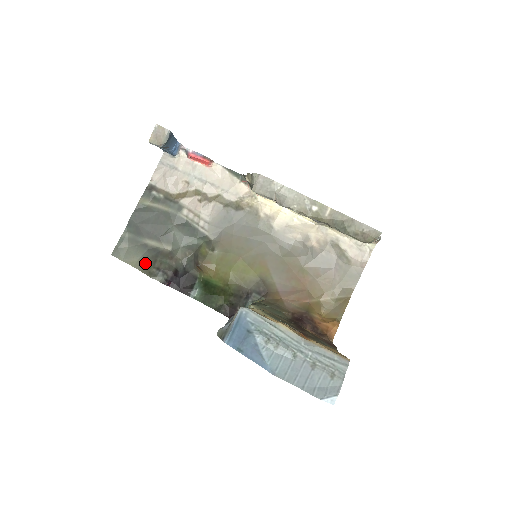
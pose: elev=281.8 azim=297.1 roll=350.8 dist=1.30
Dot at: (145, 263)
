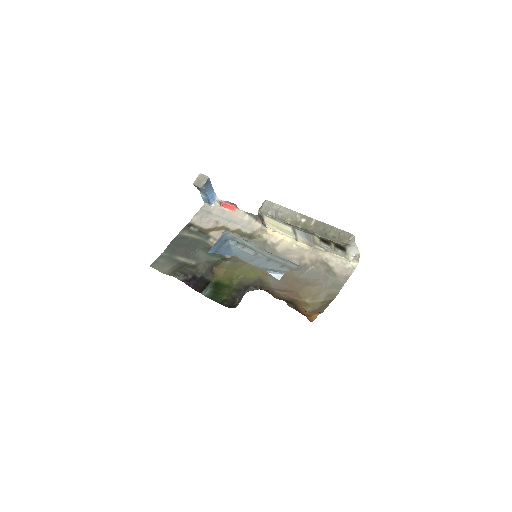
Dot at: (173, 270)
